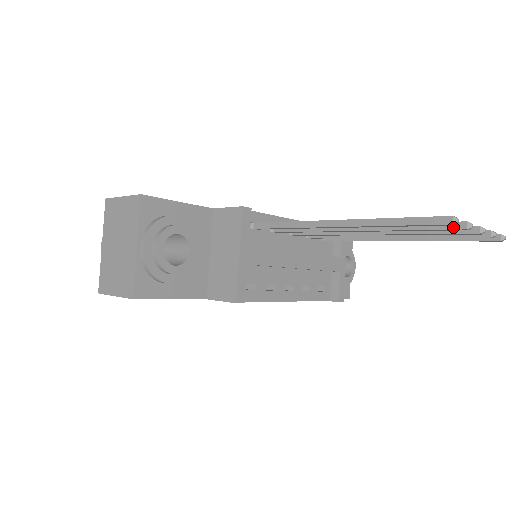
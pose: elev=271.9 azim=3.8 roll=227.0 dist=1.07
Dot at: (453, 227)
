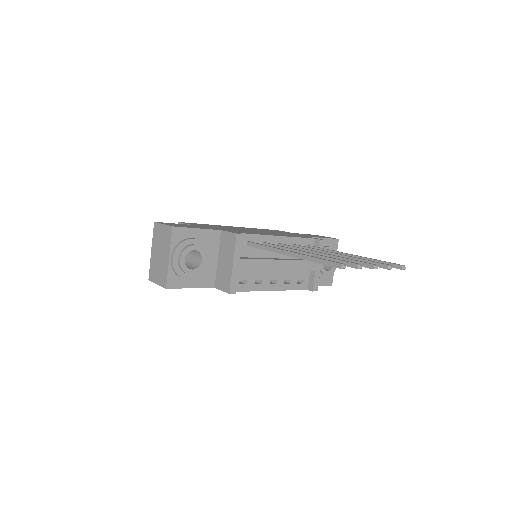
Dot at: (352, 266)
